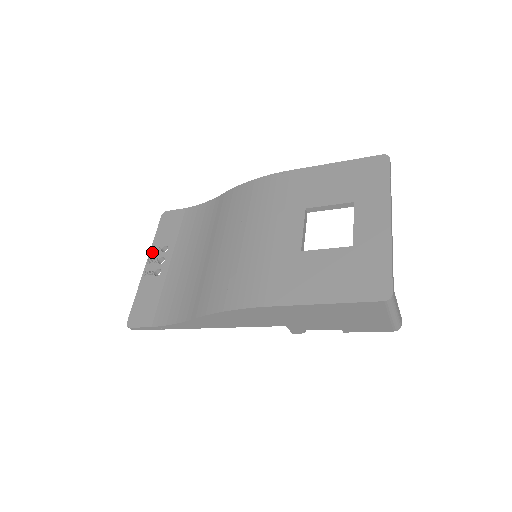
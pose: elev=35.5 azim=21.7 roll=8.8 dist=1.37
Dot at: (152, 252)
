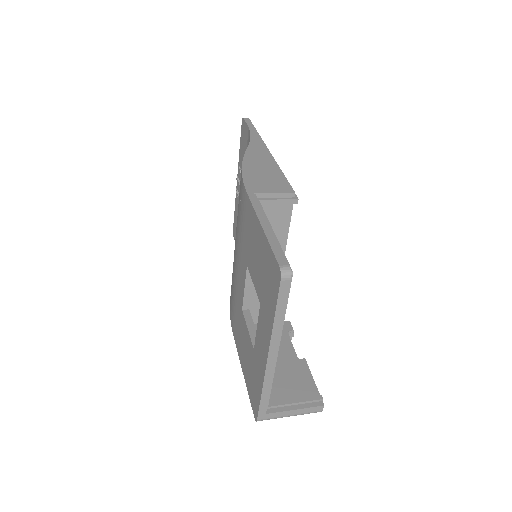
Dot at: (238, 169)
